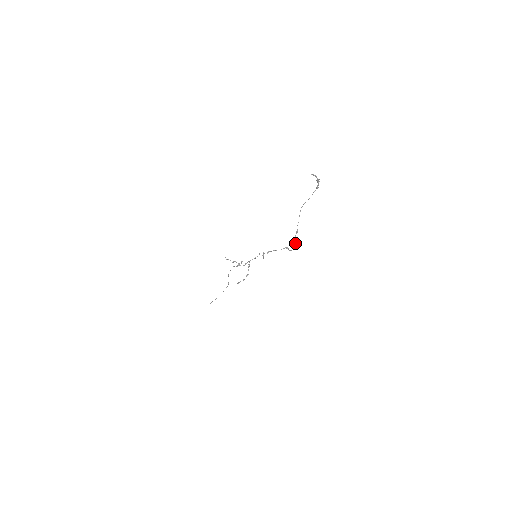
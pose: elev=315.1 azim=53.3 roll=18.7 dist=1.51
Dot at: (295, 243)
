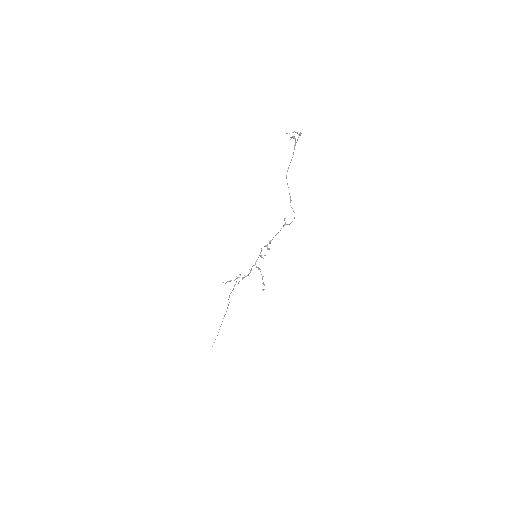
Dot at: occluded
